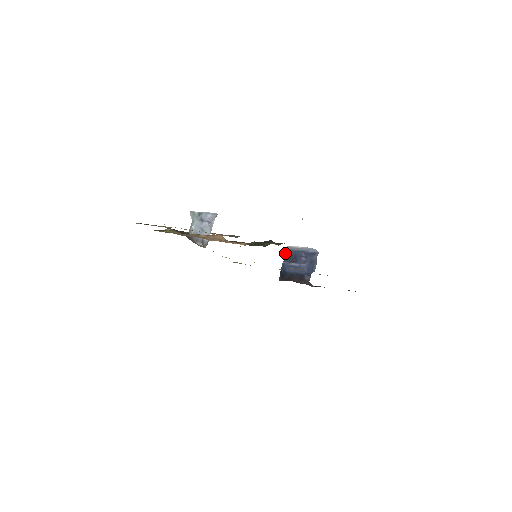
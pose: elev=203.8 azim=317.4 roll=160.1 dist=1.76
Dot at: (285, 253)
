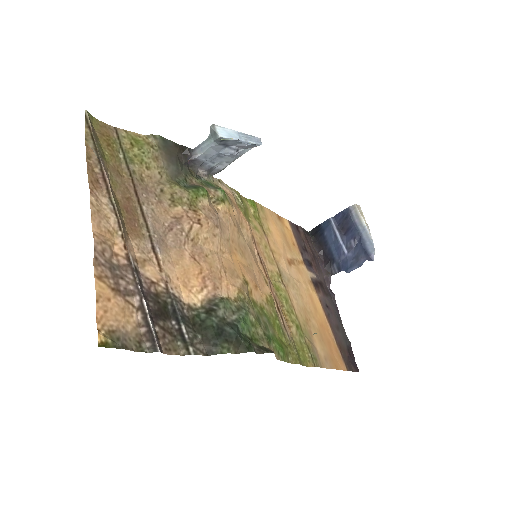
Dot at: (343, 210)
